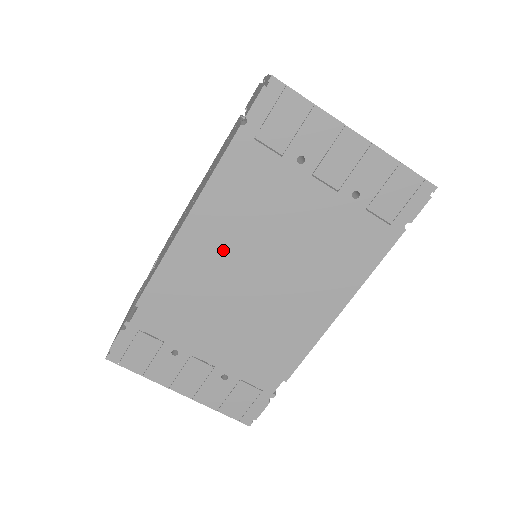
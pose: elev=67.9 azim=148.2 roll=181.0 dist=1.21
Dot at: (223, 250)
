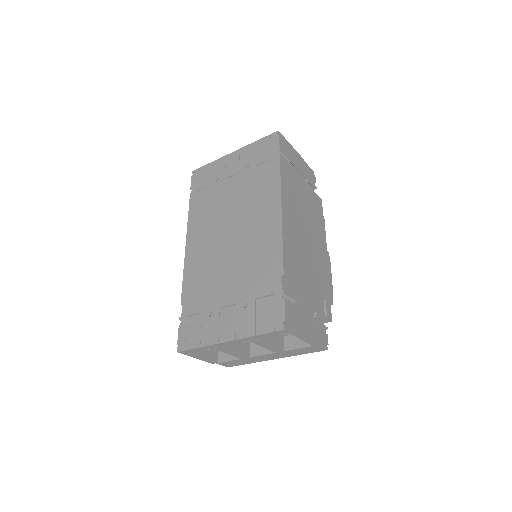
Dot at: (207, 240)
